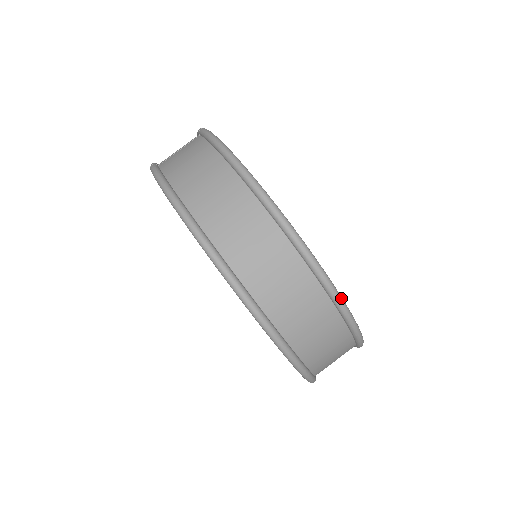
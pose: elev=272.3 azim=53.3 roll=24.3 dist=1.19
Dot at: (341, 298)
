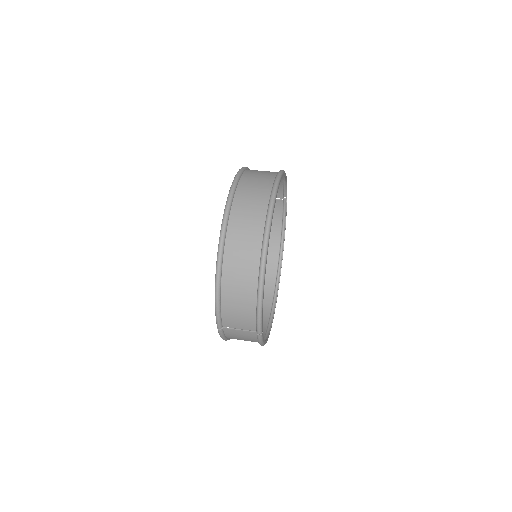
Dot at: (273, 205)
